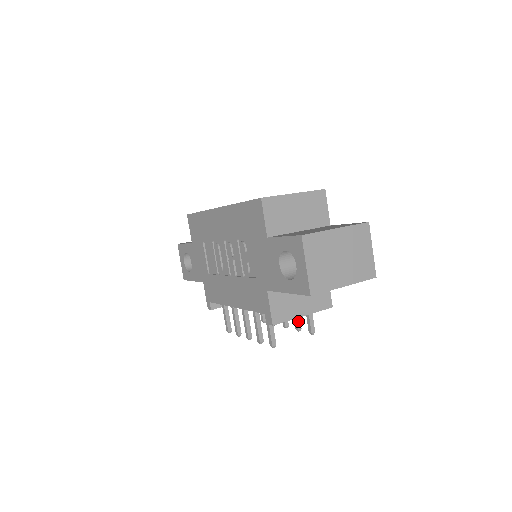
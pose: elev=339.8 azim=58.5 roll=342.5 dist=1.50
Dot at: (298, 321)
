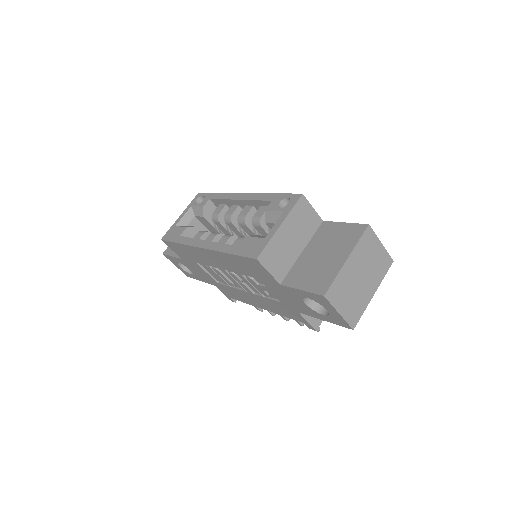
Dot at: occluded
